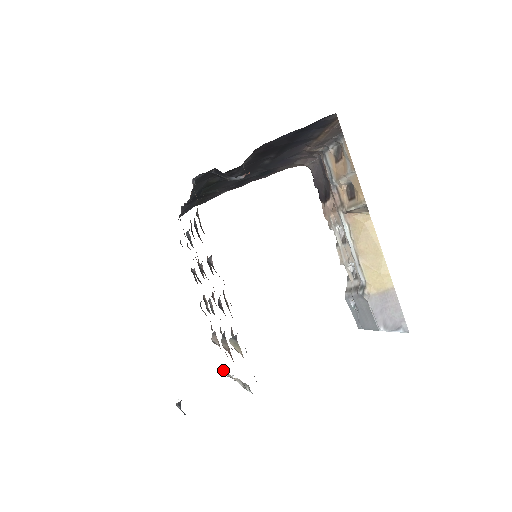
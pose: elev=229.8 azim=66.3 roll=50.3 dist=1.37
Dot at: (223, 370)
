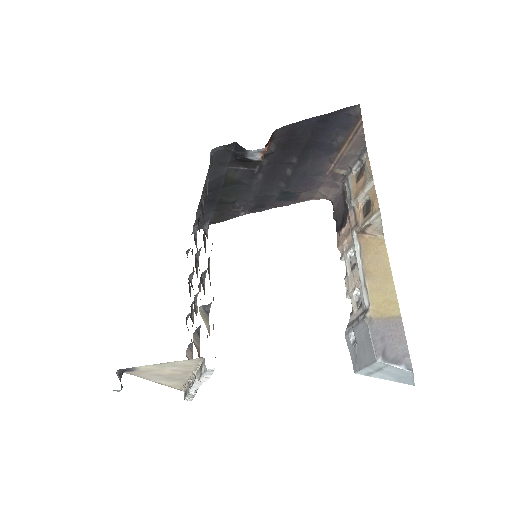
Dot at: (187, 386)
